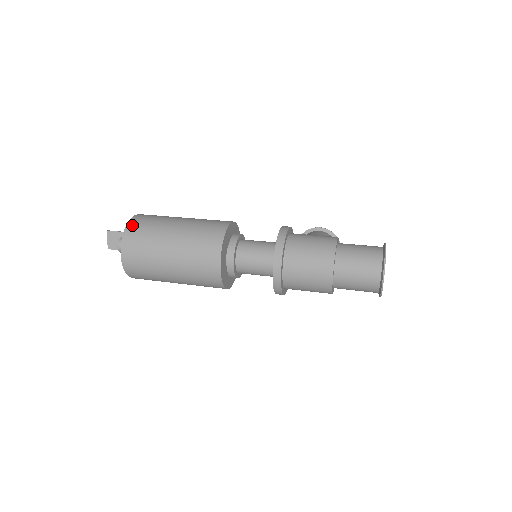
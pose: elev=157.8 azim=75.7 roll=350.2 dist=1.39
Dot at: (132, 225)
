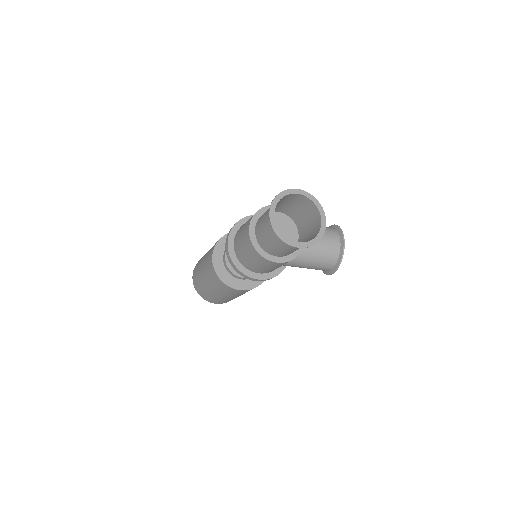
Dot at: occluded
